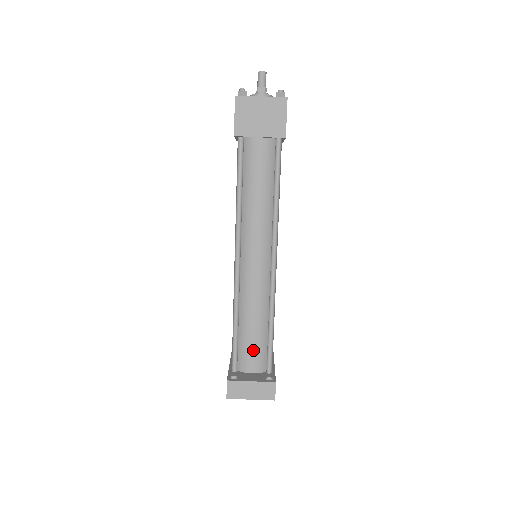
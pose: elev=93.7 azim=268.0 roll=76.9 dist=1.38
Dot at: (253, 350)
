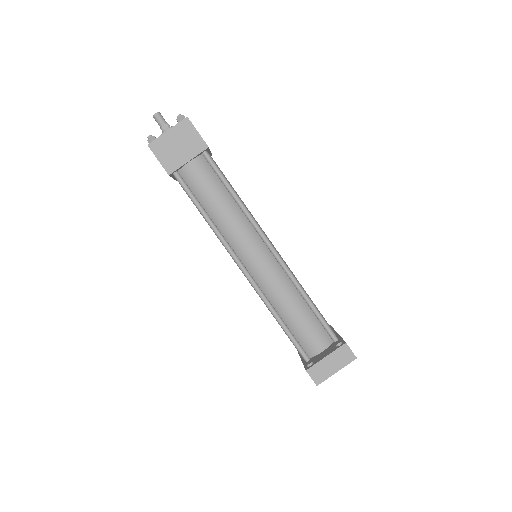
Dot at: (309, 331)
